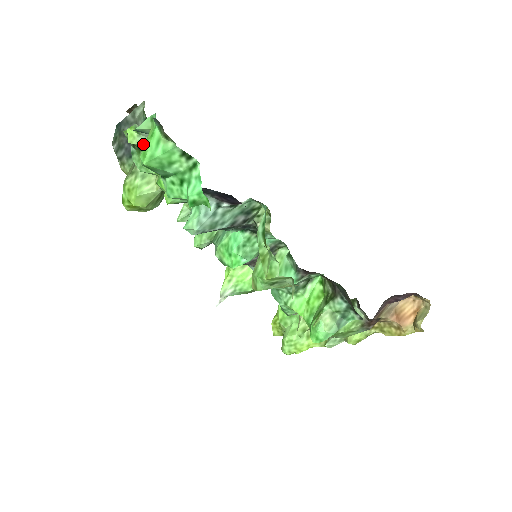
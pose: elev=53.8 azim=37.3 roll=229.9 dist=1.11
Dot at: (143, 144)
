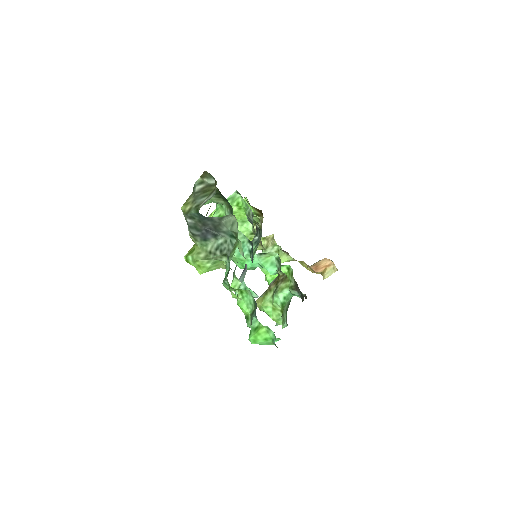
Dot at: occluded
